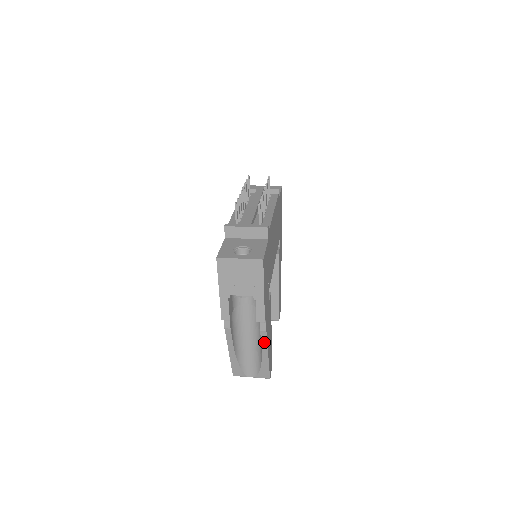
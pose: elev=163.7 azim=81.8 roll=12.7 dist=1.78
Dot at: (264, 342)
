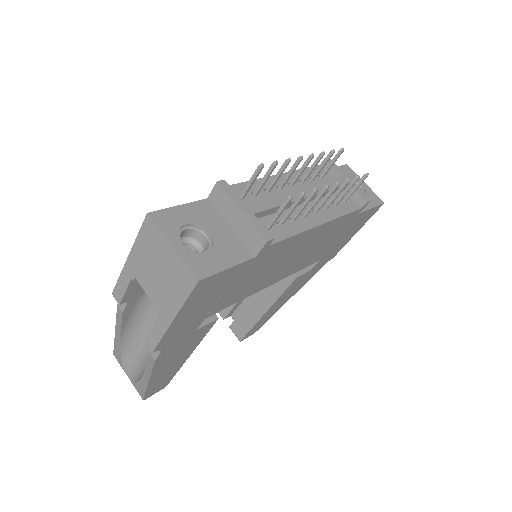
Dot at: (149, 367)
